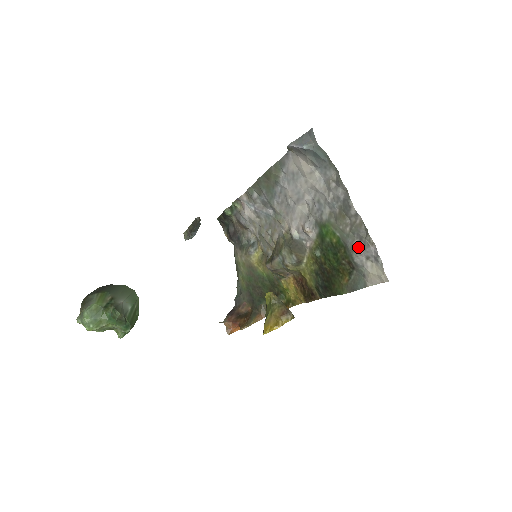
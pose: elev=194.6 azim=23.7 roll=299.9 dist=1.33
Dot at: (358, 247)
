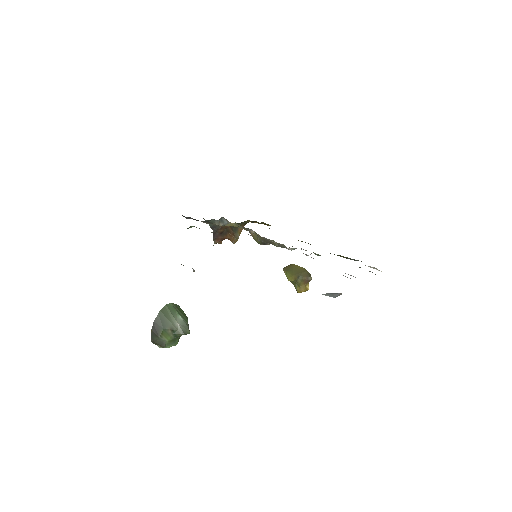
Dot at: occluded
